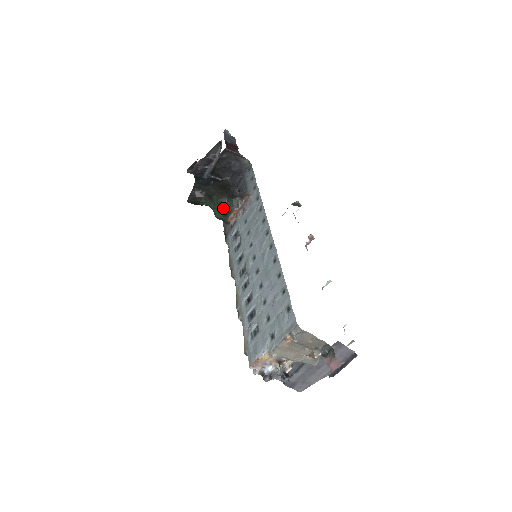
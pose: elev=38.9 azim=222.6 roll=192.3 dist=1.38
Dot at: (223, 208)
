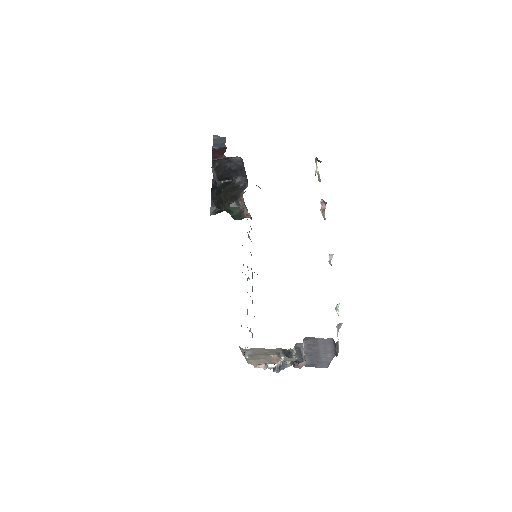
Dot at: (232, 213)
